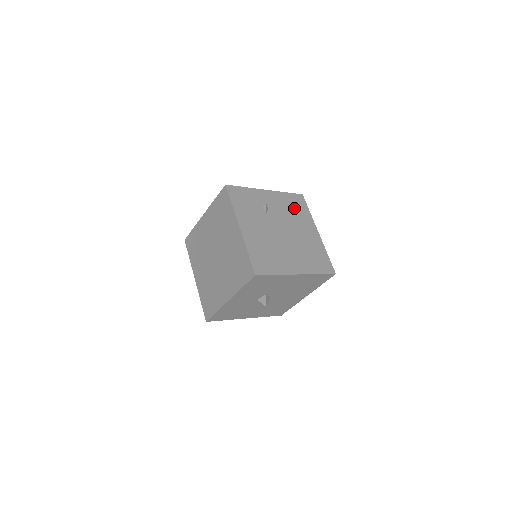
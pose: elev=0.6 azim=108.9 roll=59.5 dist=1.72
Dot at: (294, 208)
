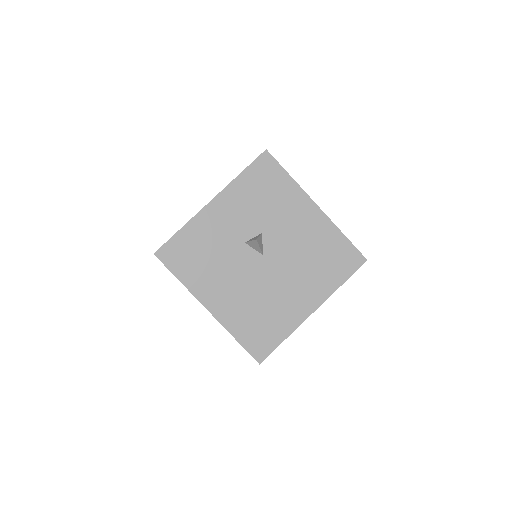
Dot at: occluded
